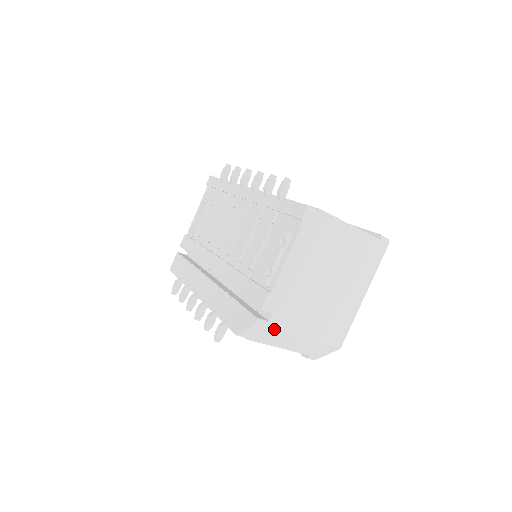
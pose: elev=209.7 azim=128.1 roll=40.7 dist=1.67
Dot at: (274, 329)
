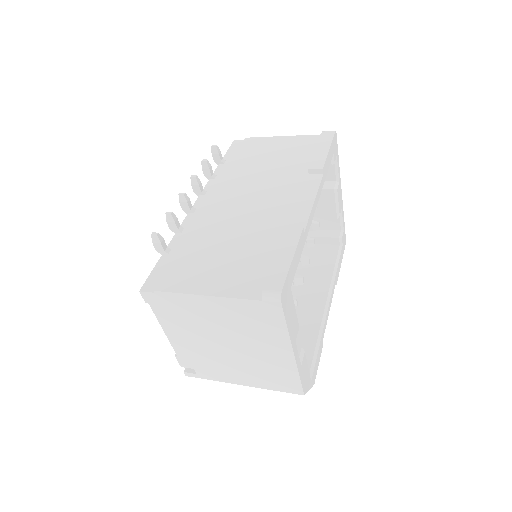
Dot at: (208, 379)
